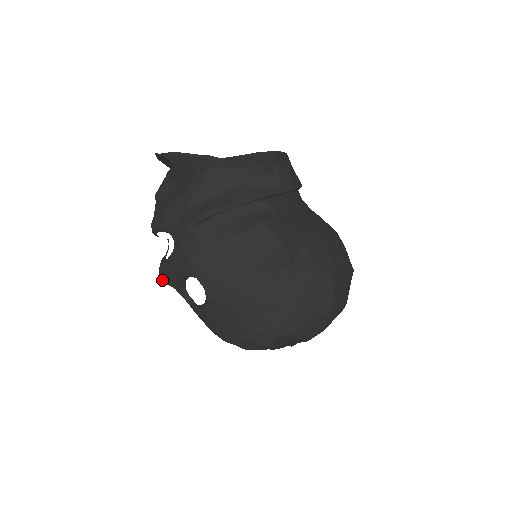
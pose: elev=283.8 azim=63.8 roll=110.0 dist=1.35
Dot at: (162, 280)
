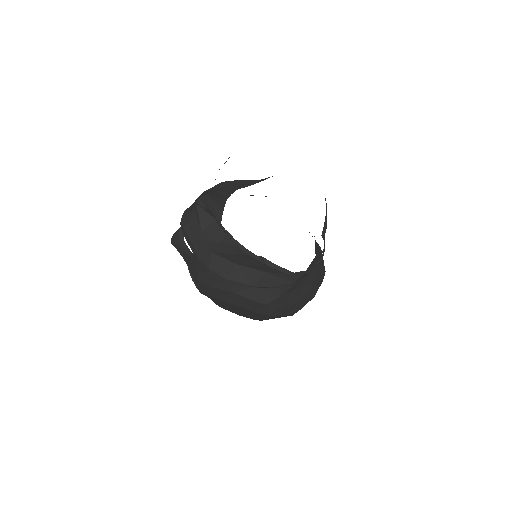
Dot at: (173, 245)
